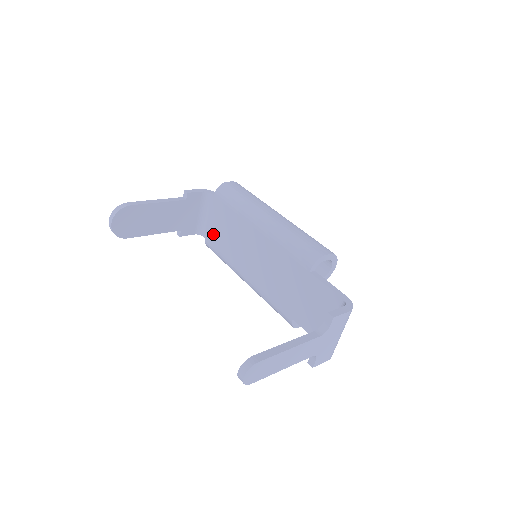
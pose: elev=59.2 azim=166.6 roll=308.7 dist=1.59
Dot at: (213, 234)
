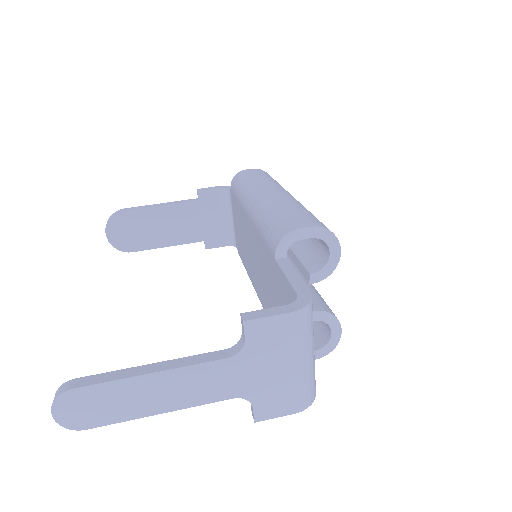
Dot at: (238, 241)
